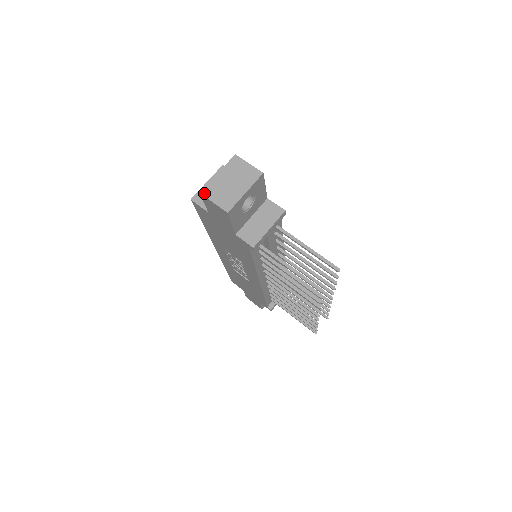
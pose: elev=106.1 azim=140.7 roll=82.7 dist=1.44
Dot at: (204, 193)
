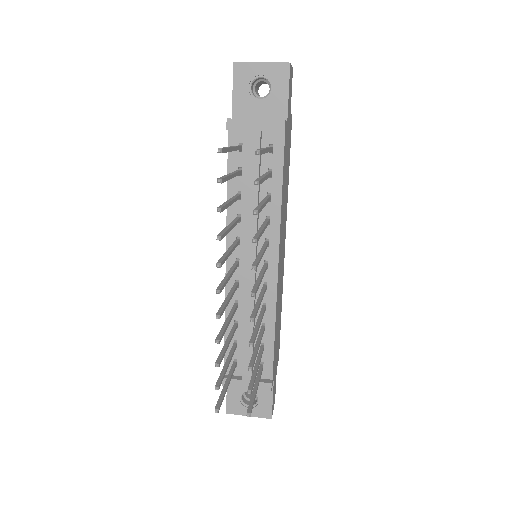
Dot at: occluded
